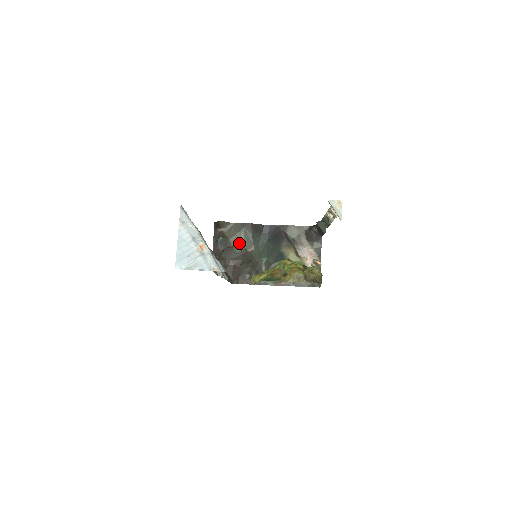
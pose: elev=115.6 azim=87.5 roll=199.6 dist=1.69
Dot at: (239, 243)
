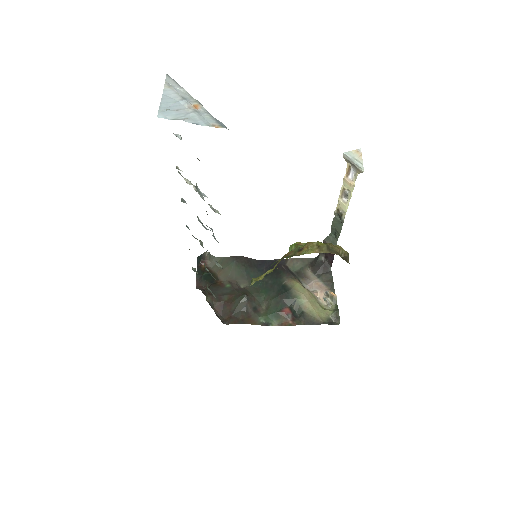
Dot at: (229, 277)
